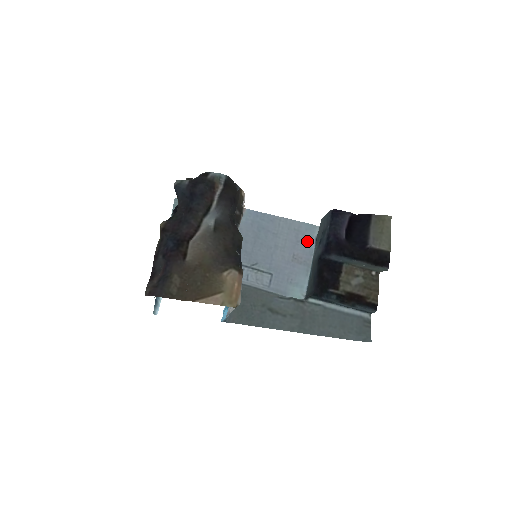
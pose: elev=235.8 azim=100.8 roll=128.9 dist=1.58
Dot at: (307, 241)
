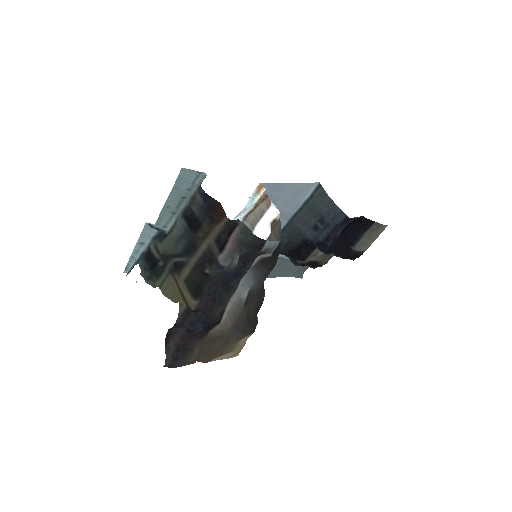
Dot at: (300, 199)
